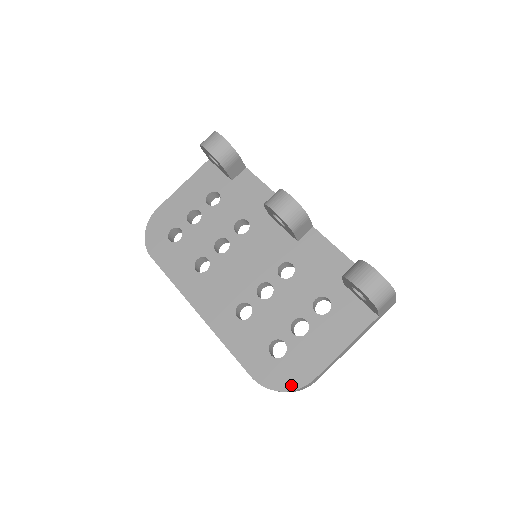
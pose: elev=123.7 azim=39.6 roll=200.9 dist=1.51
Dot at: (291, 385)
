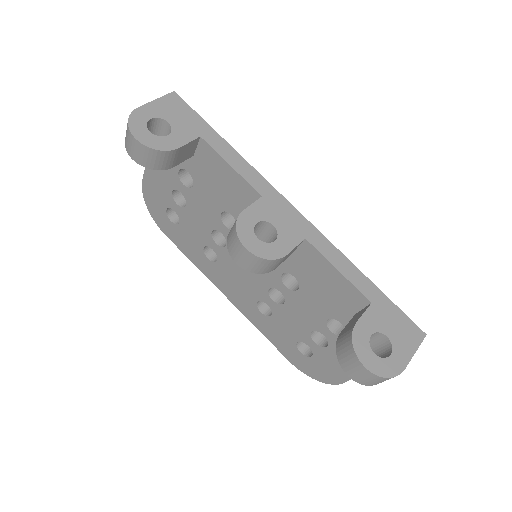
Dot at: (324, 380)
